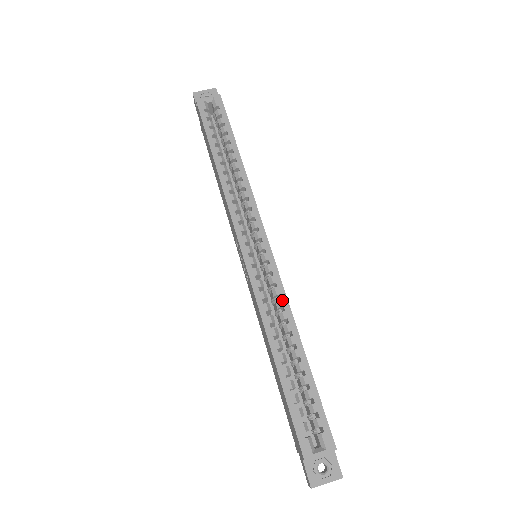
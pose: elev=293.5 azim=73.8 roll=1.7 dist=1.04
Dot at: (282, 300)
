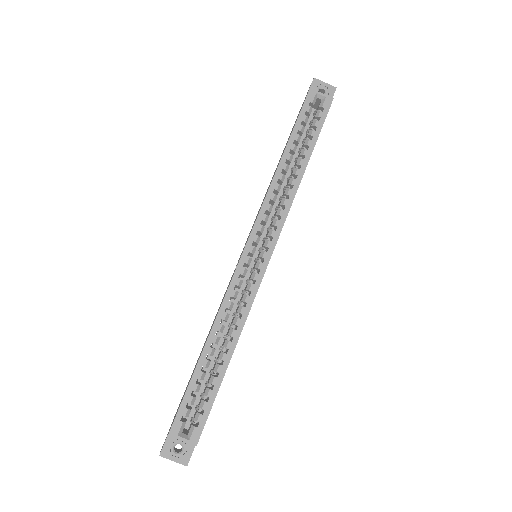
Dot at: (245, 309)
